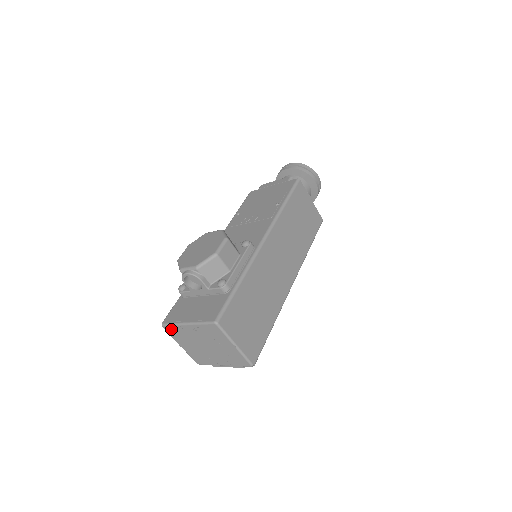
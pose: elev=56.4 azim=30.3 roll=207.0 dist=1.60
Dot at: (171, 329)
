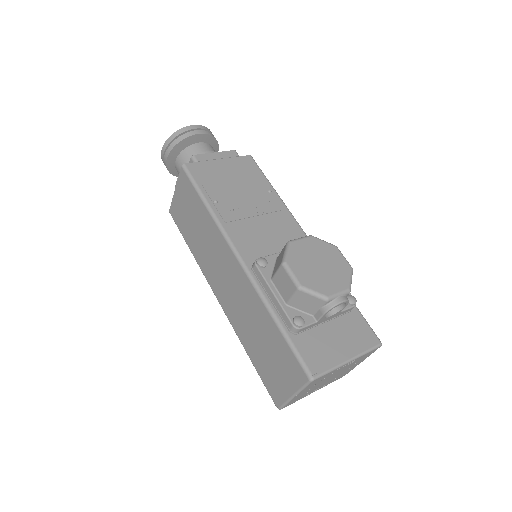
Dot at: (320, 379)
